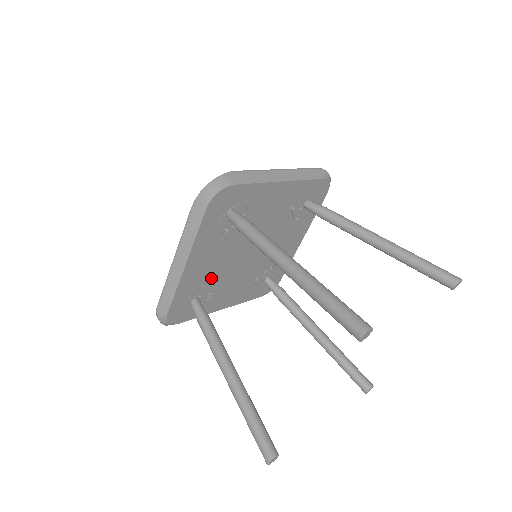
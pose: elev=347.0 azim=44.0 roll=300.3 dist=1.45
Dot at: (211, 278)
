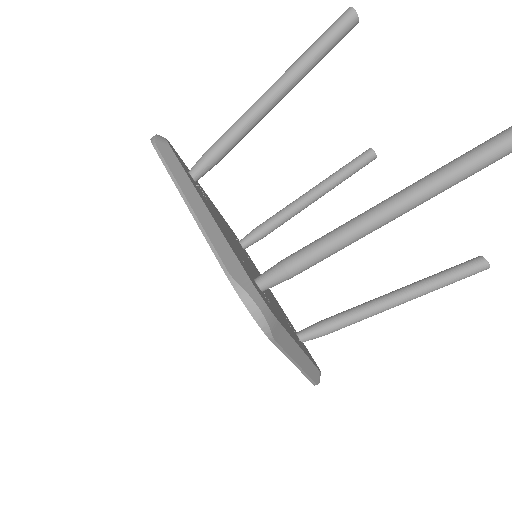
Dot at: occluded
